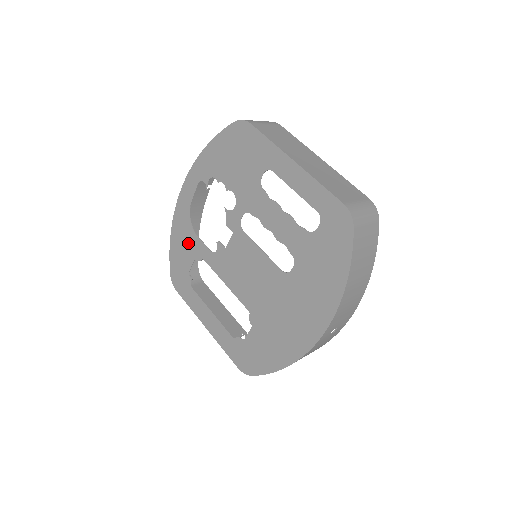
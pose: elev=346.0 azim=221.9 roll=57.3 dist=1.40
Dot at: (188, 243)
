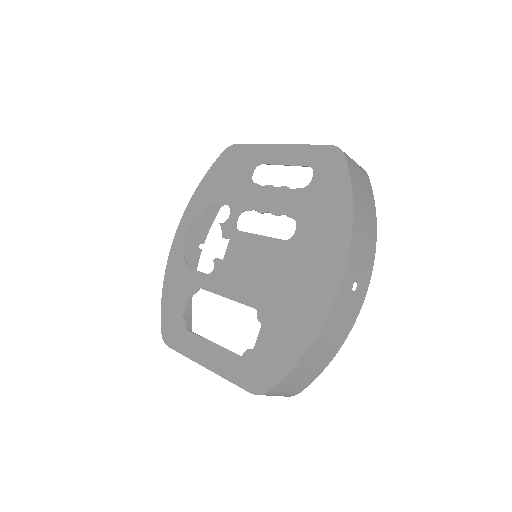
Dot at: (182, 283)
